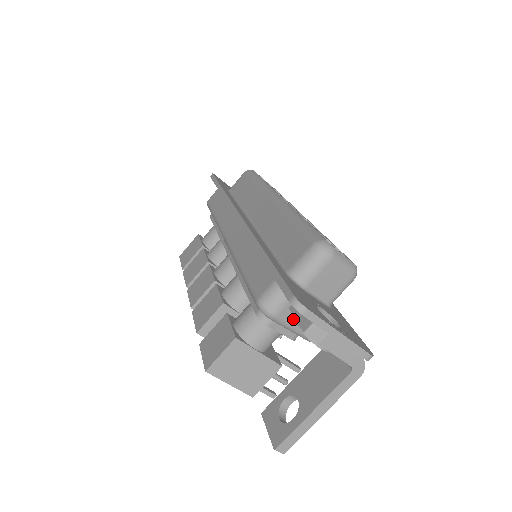
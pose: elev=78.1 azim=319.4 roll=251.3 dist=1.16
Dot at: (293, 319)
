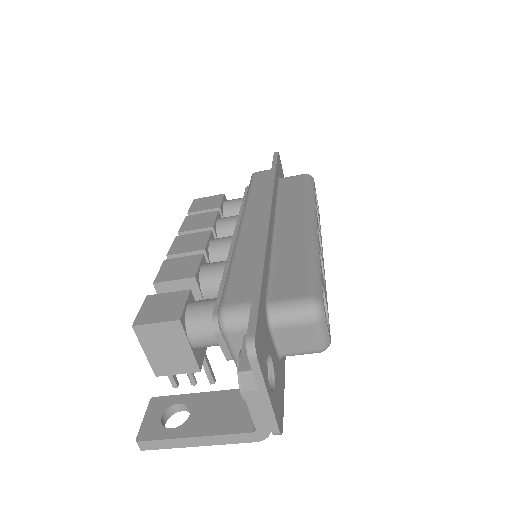
Dot at: (240, 346)
